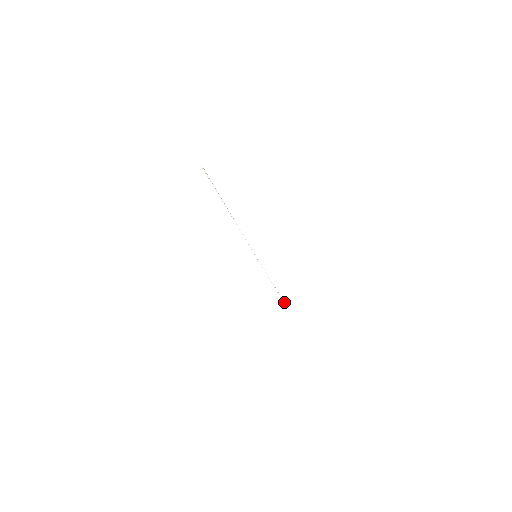
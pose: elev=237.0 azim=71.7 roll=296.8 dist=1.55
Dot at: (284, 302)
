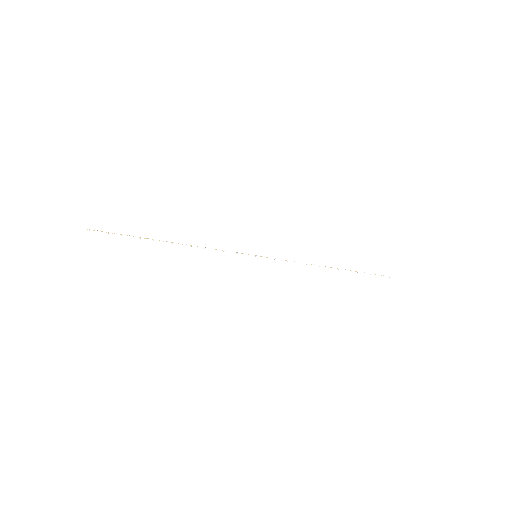
Dot at: occluded
